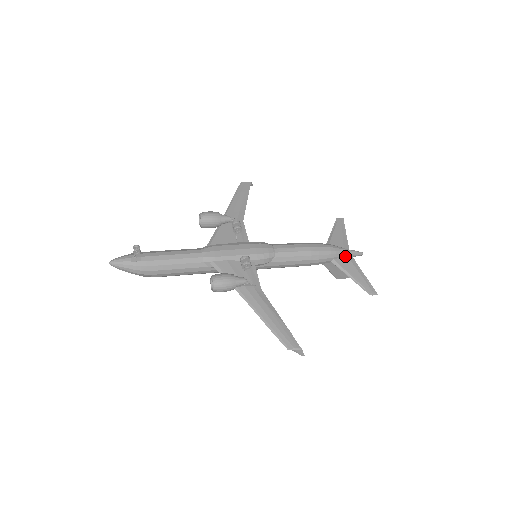
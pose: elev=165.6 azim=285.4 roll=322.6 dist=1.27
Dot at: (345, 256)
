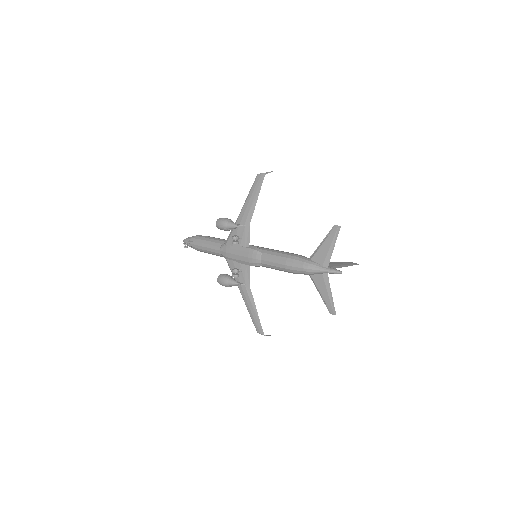
Dot at: (320, 274)
